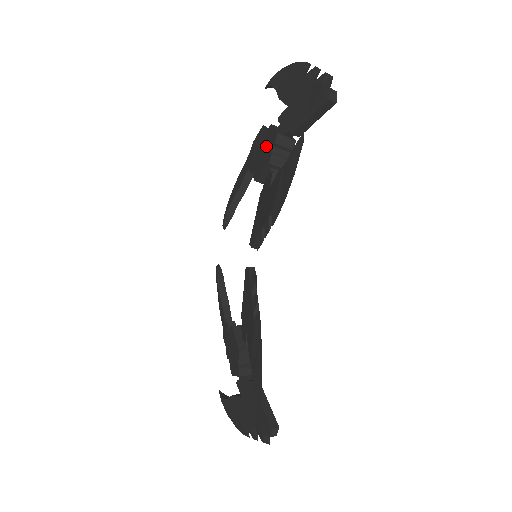
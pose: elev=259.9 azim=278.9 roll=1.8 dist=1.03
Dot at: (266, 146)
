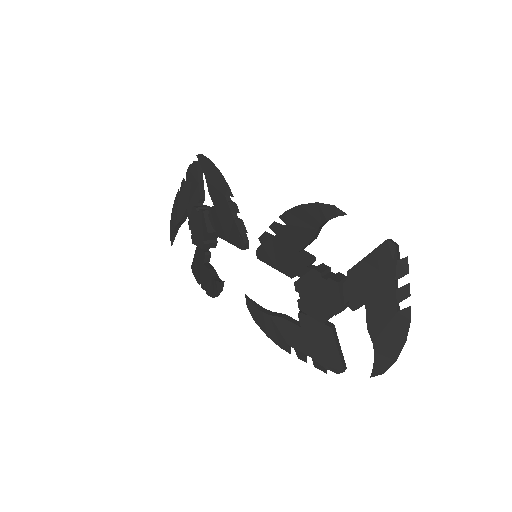
Dot at: (195, 223)
